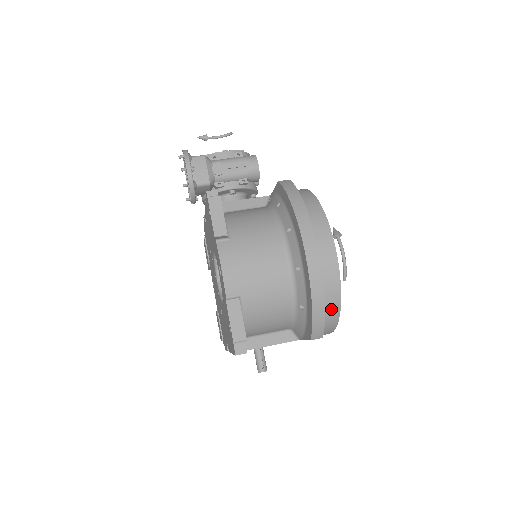
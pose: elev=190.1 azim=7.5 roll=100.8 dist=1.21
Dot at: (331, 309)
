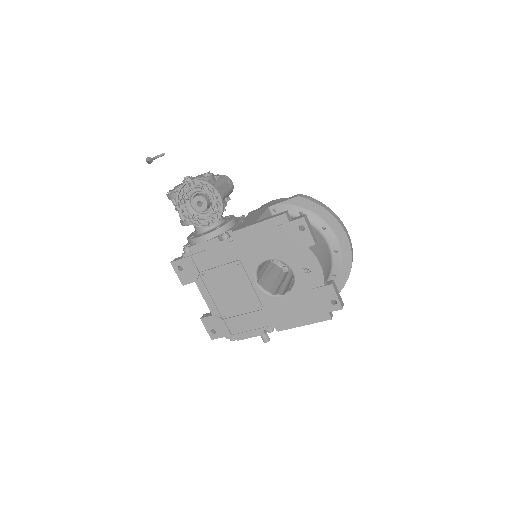
Dot at: occluded
